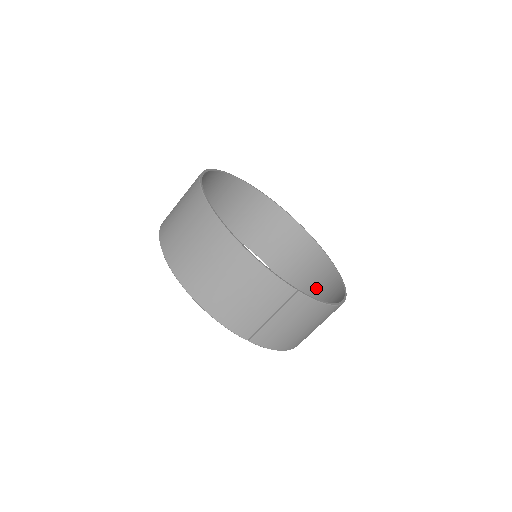
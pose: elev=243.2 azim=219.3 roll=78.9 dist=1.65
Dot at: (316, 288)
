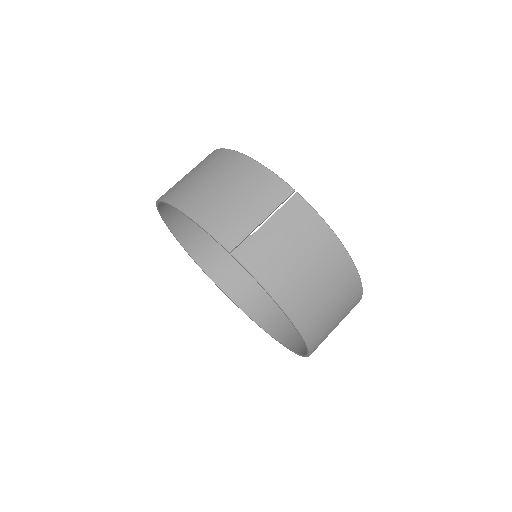
Dot at: occluded
